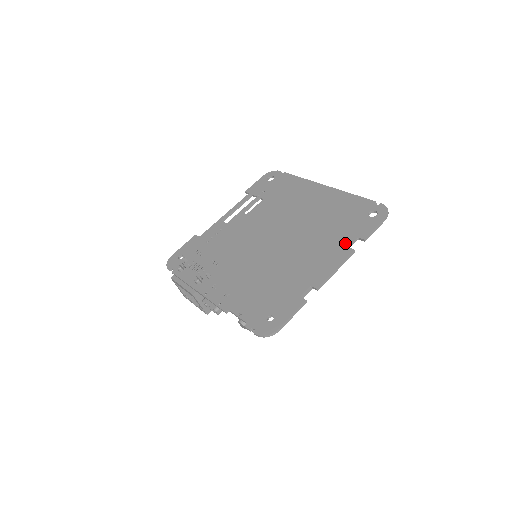
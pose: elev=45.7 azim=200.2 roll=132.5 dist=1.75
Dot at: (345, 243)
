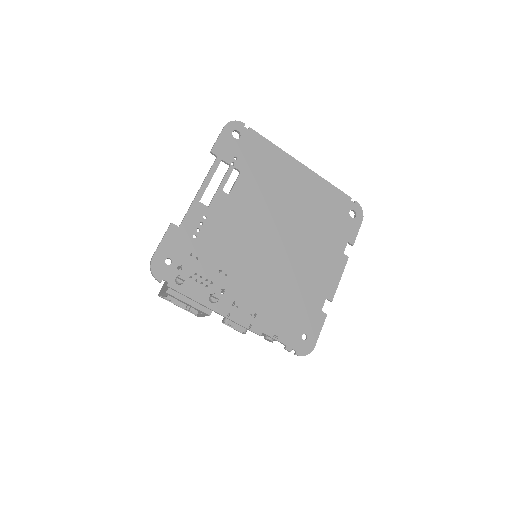
Dot at: (340, 249)
